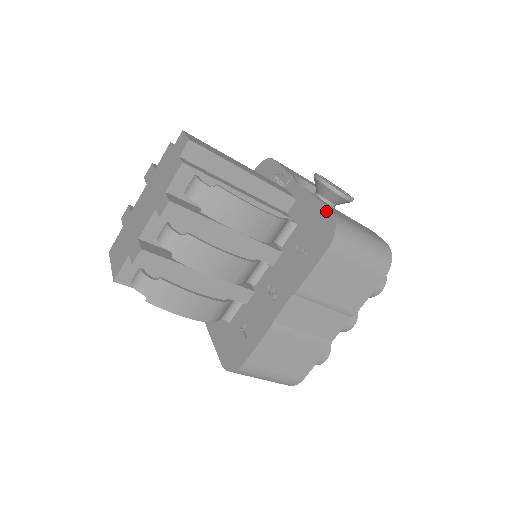
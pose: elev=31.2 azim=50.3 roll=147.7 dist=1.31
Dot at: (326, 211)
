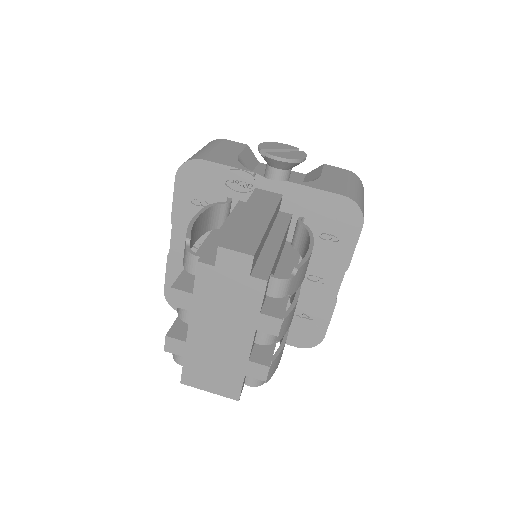
Dot at: (337, 197)
